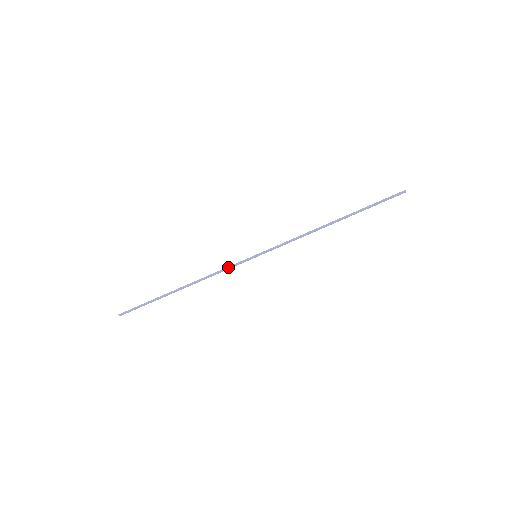
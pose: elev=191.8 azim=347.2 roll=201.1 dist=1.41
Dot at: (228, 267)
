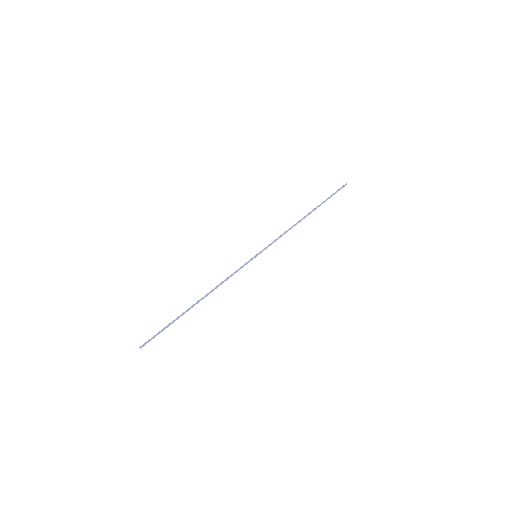
Dot at: (236, 271)
